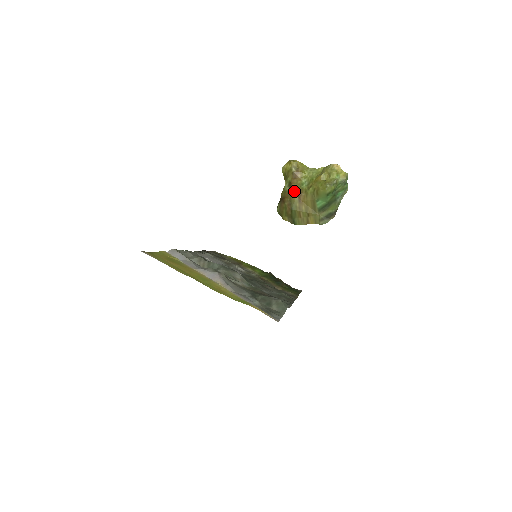
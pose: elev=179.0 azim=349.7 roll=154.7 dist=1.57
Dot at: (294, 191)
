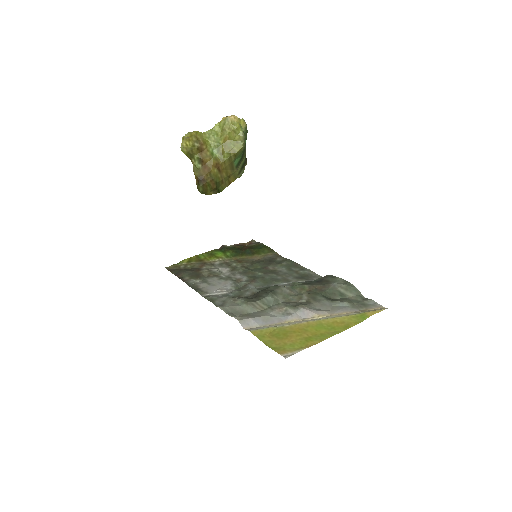
Dot at: (211, 166)
